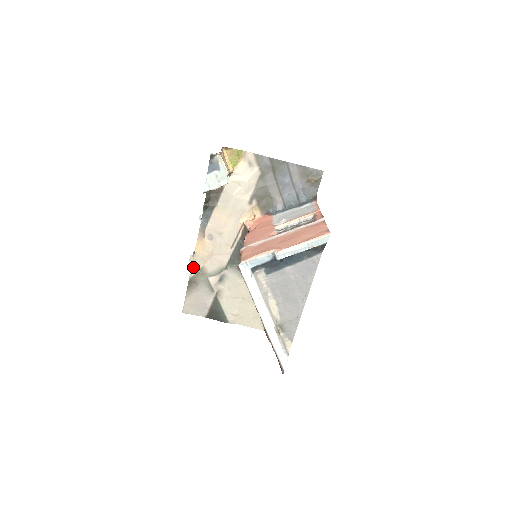
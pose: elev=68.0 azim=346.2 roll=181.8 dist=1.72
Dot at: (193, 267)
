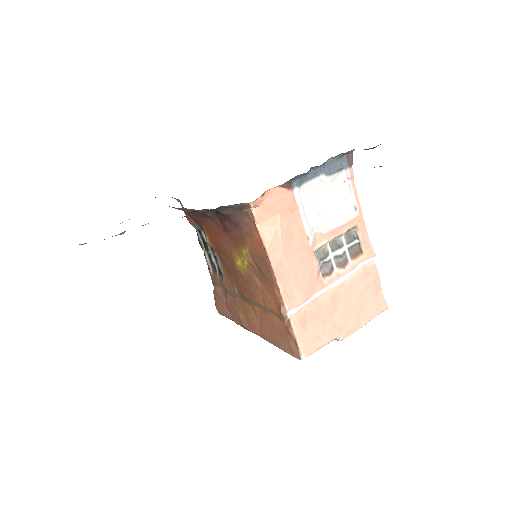
Dot at: occluded
